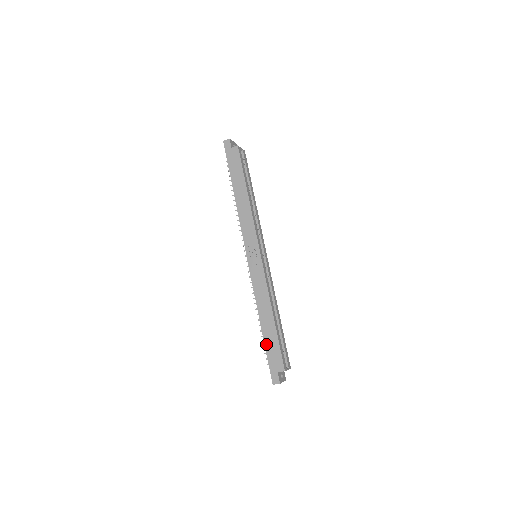
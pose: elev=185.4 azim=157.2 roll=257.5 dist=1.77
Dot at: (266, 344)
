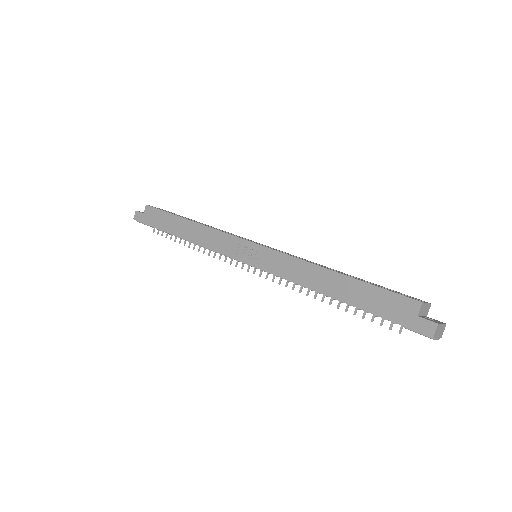
Dot at: (364, 307)
